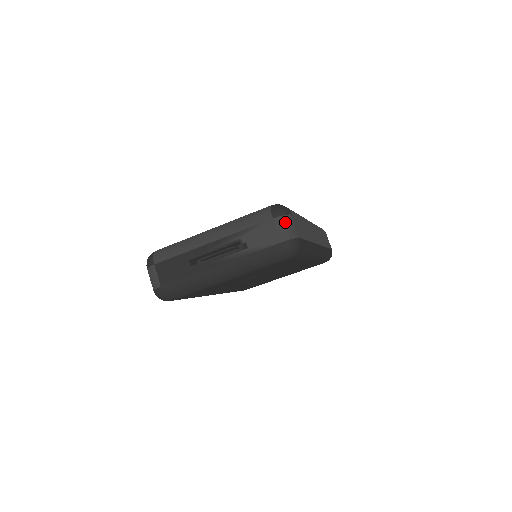
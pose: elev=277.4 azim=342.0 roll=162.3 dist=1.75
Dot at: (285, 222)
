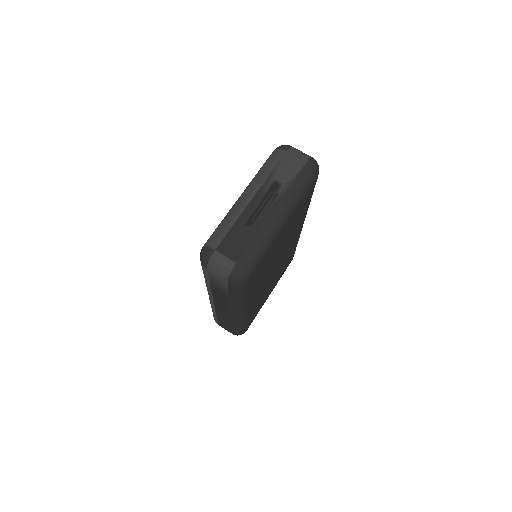
Dot at: (296, 150)
